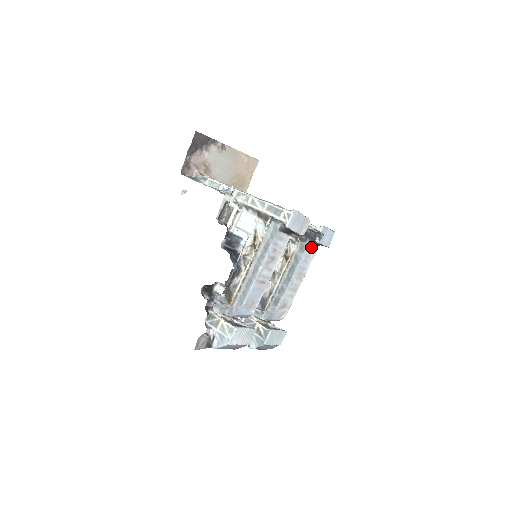
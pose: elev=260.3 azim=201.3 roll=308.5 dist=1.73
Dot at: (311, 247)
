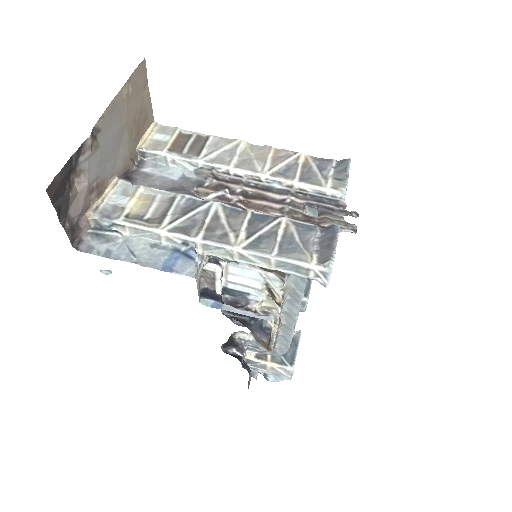
Dot at: occluded
